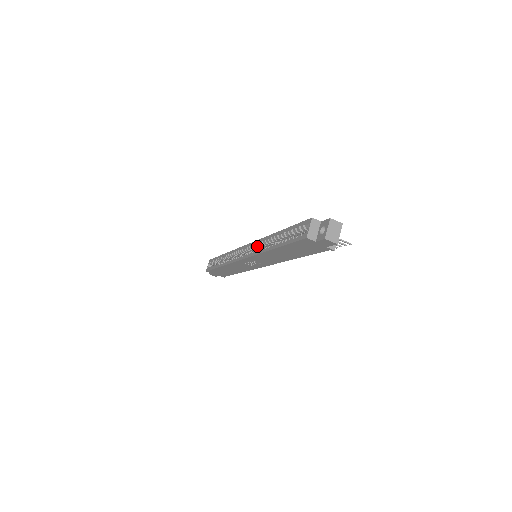
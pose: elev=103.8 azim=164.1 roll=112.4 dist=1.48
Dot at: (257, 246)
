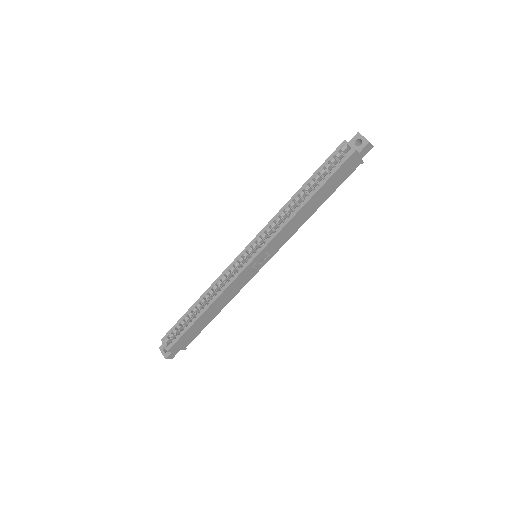
Dot at: (270, 229)
